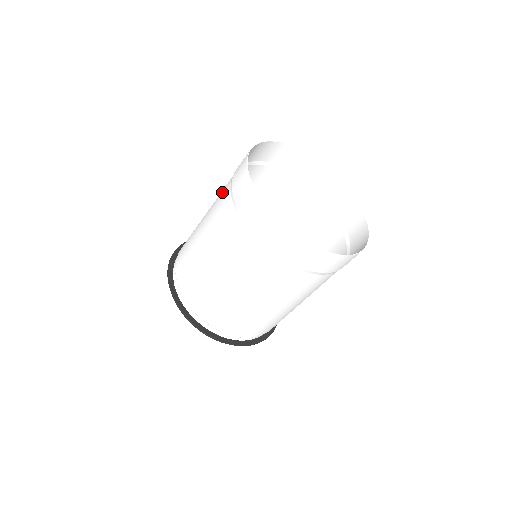
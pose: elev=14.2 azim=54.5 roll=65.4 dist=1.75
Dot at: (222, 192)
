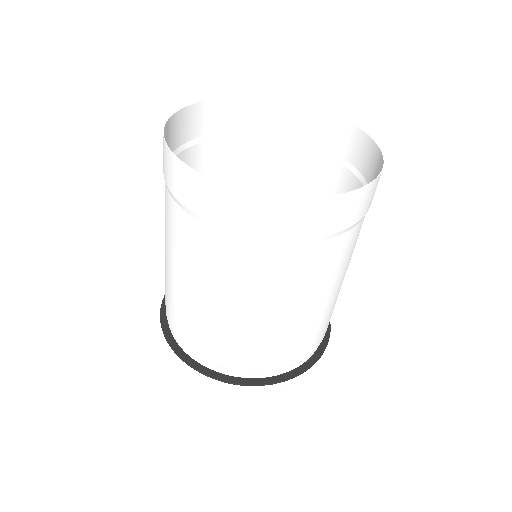
Dot at: occluded
